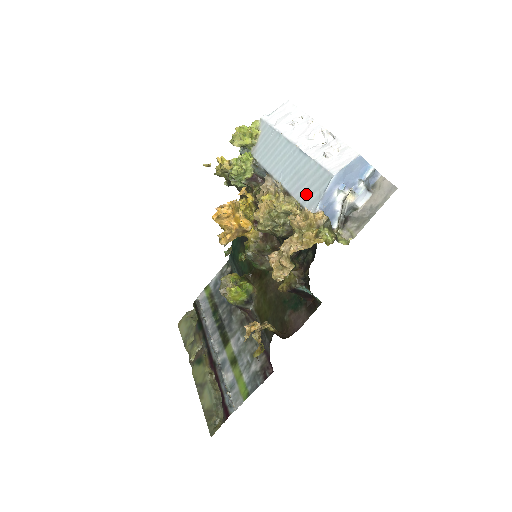
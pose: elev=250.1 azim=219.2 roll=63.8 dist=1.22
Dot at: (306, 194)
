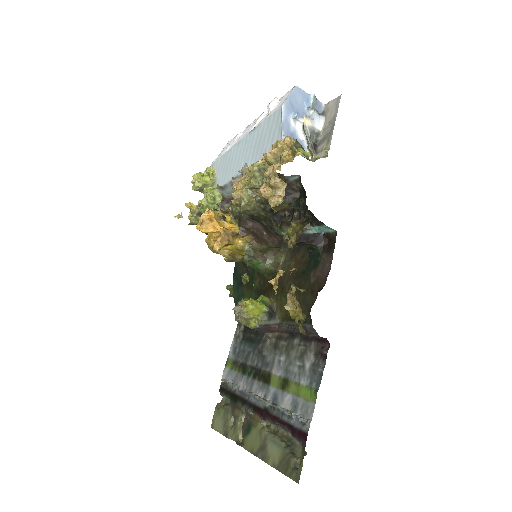
Dot at: (269, 144)
